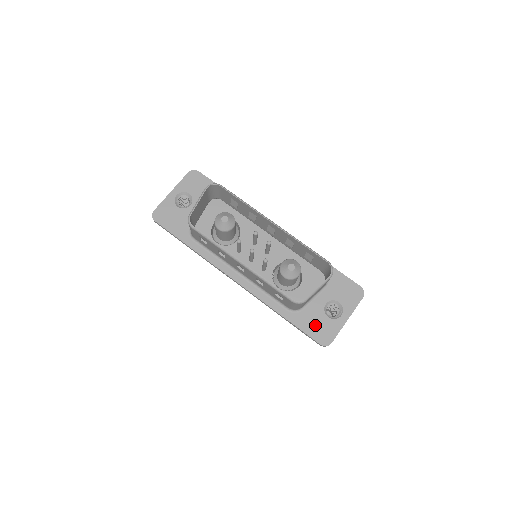
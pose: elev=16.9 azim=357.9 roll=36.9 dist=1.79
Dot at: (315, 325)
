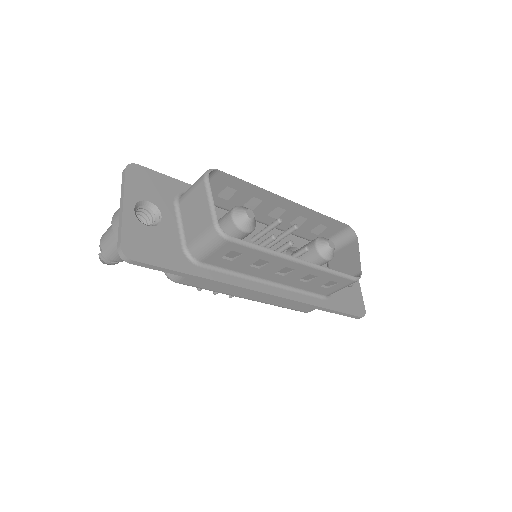
Dot at: (348, 301)
